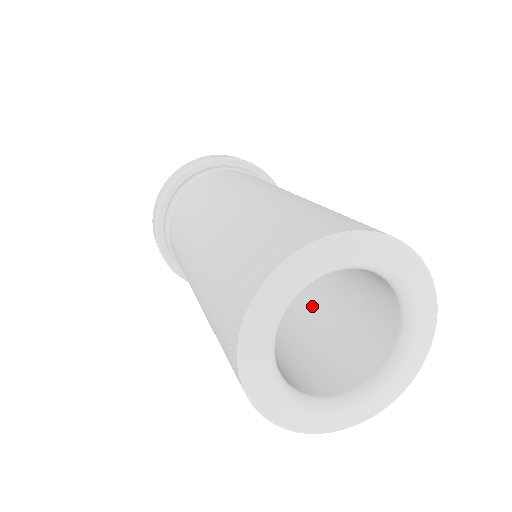
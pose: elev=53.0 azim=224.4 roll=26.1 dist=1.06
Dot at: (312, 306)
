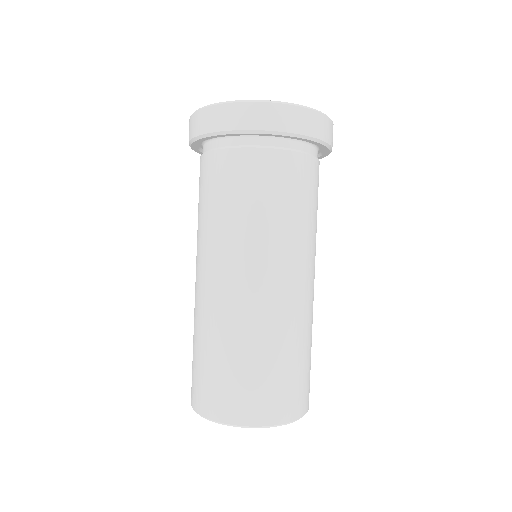
Dot at: occluded
